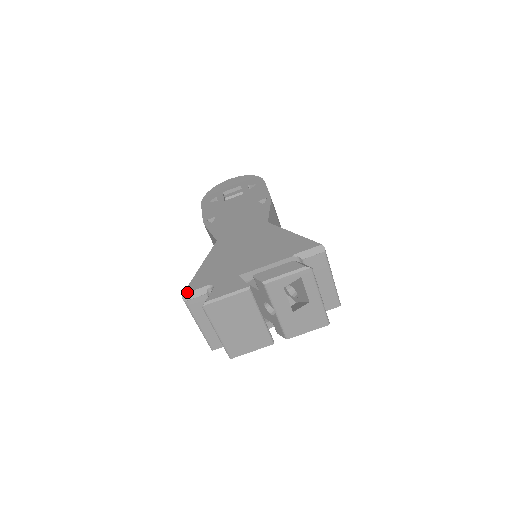
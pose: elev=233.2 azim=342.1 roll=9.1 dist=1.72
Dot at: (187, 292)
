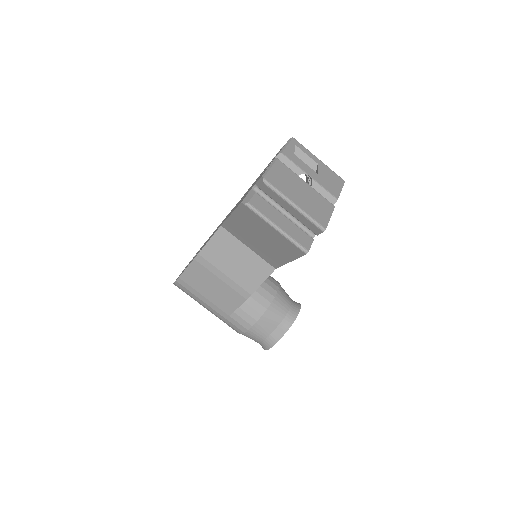
Dot at: (242, 200)
